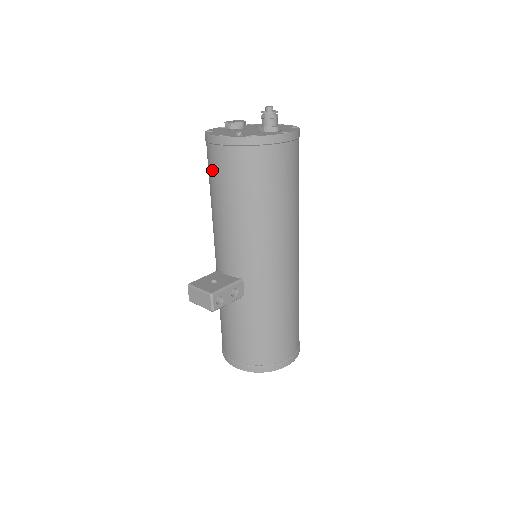
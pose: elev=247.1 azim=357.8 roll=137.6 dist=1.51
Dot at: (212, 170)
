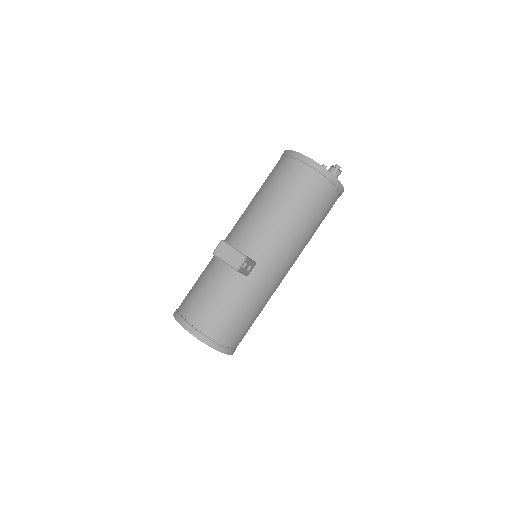
Dot at: (285, 176)
